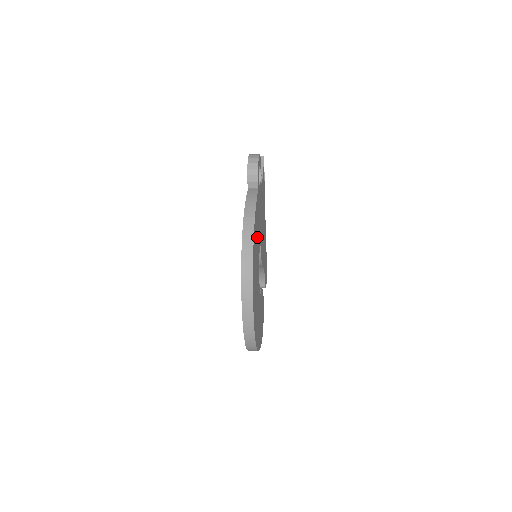
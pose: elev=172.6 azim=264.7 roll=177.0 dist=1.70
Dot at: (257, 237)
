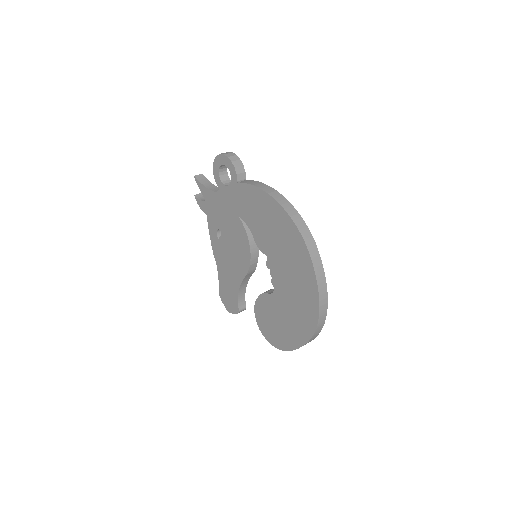
Dot at: occluded
